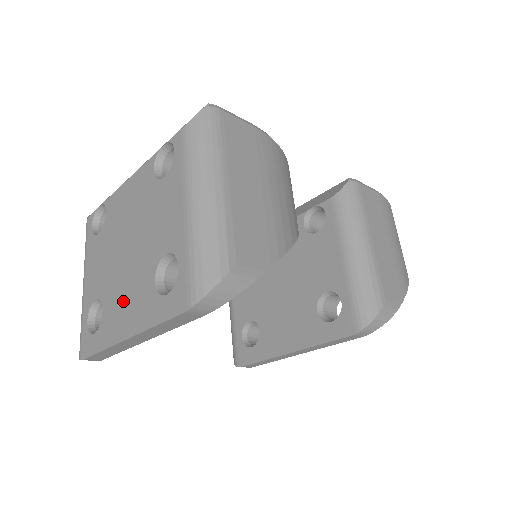
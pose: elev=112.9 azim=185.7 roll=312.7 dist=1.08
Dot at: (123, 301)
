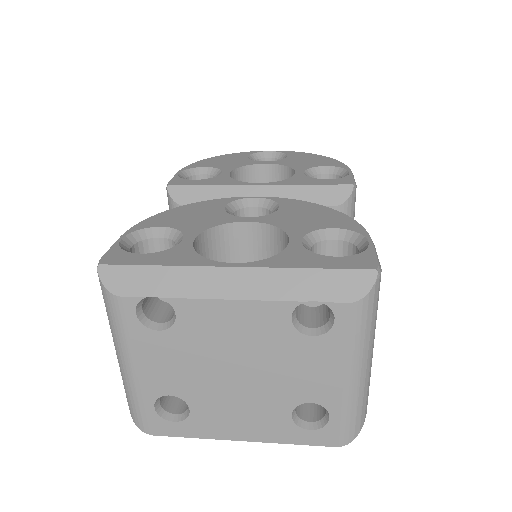
Dot at: (234, 414)
